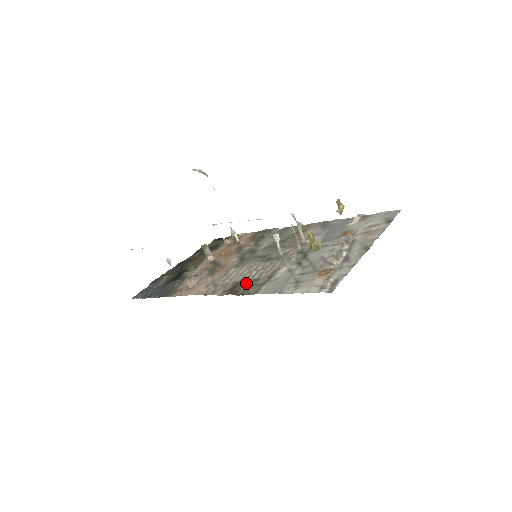
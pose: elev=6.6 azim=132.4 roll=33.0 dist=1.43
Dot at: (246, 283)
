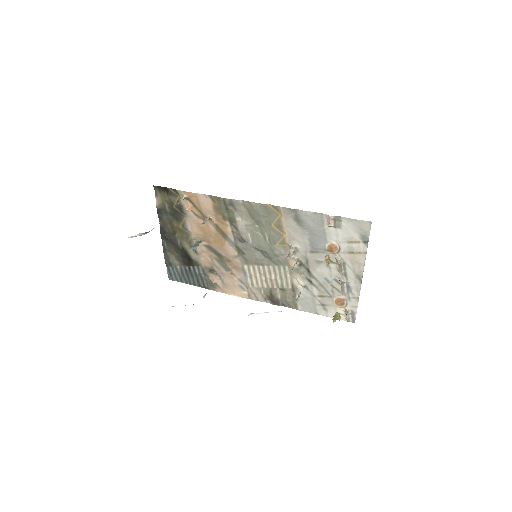
Dot at: (278, 294)
